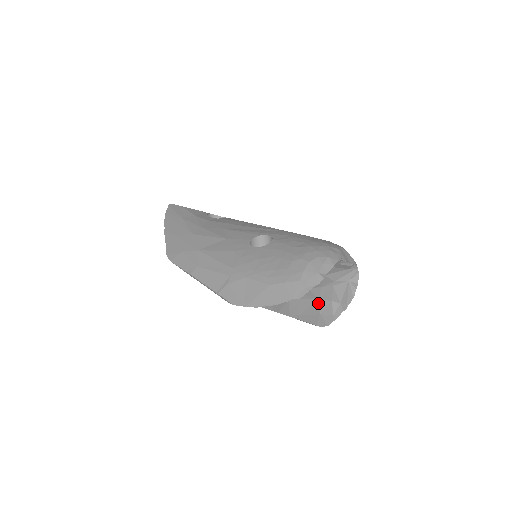
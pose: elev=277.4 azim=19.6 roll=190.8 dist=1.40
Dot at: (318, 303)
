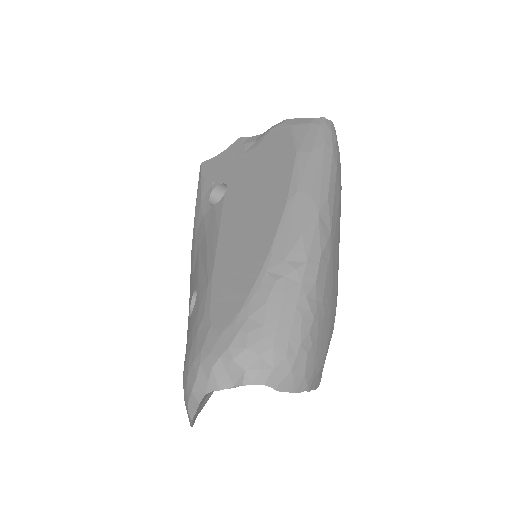
Dot at: occluded
